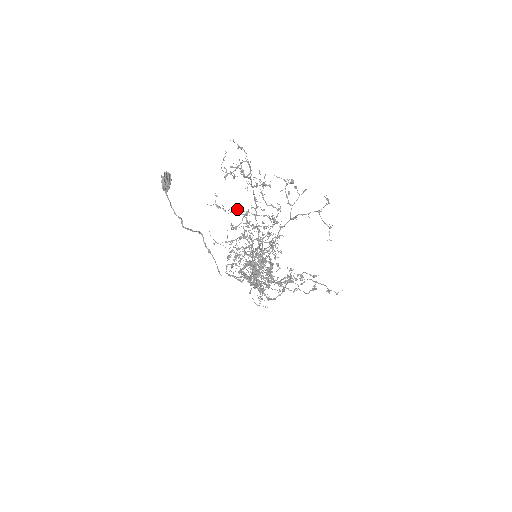
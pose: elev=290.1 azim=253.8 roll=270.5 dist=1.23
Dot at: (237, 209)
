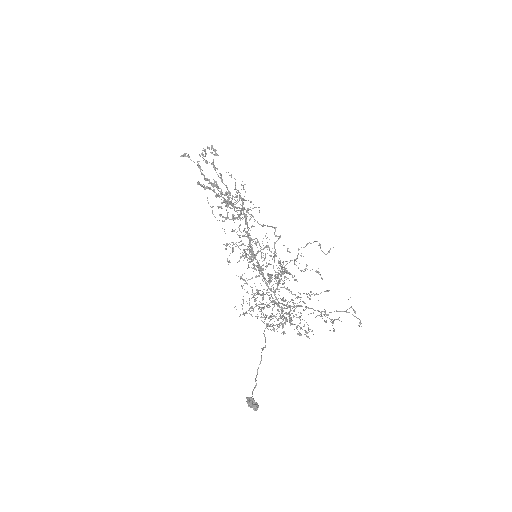
Dot at: occluded
